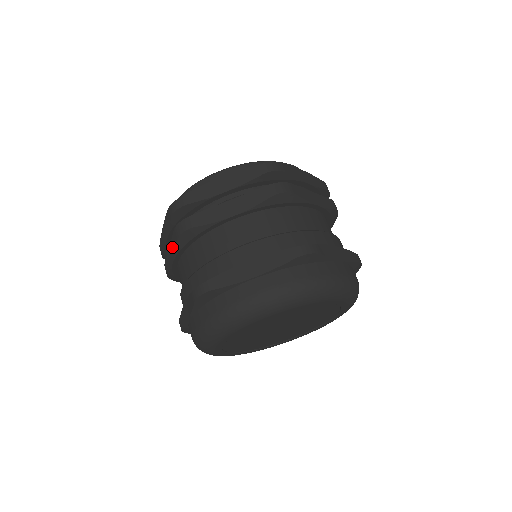
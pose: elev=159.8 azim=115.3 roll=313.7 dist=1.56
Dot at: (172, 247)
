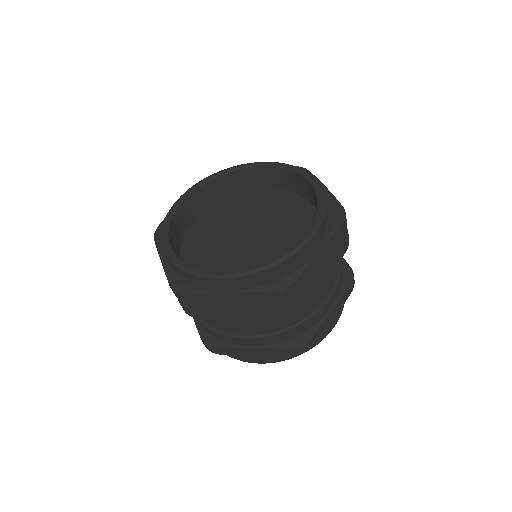
Dot at: occluded
